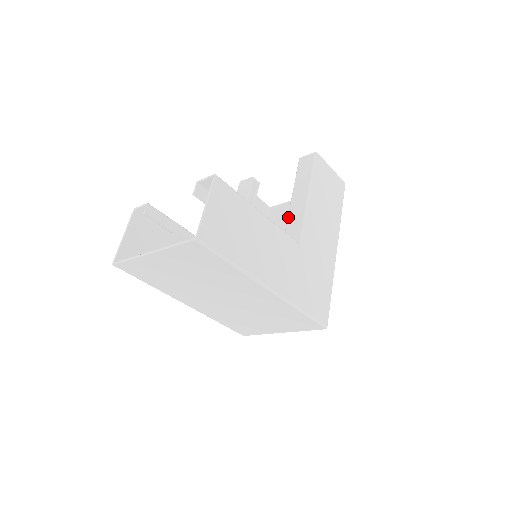
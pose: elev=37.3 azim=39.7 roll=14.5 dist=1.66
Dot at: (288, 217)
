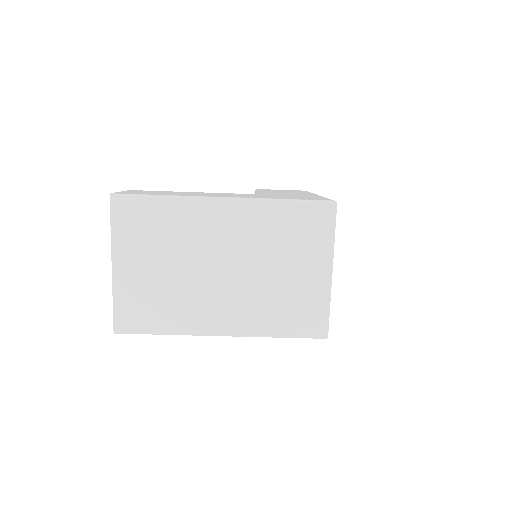
Dot at: occluded
